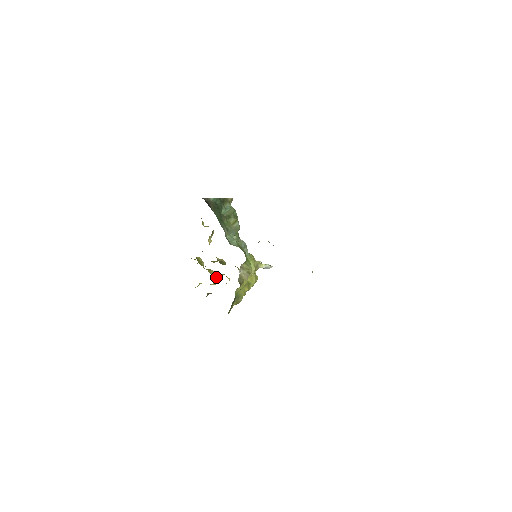
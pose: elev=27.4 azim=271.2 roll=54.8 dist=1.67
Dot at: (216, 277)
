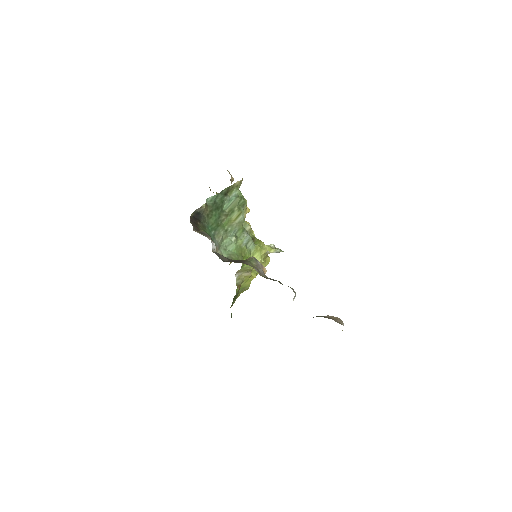
Dot at: occluded
